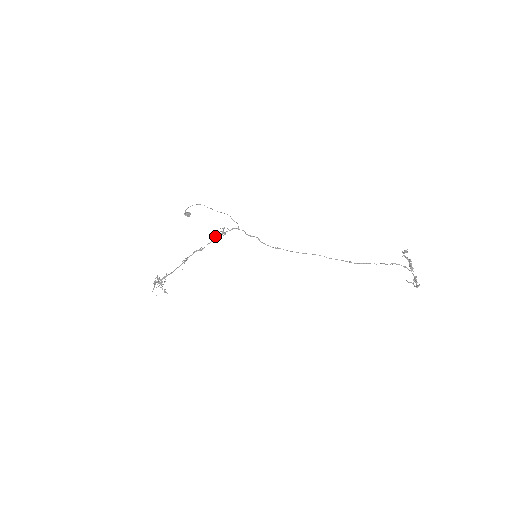
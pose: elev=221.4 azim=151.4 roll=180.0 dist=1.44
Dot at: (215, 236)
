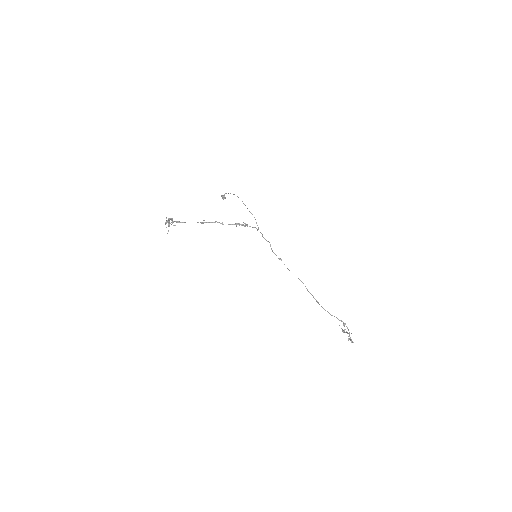
Dot at: occluded
